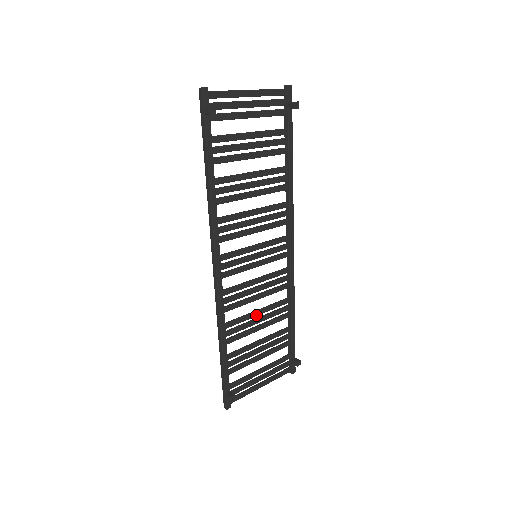
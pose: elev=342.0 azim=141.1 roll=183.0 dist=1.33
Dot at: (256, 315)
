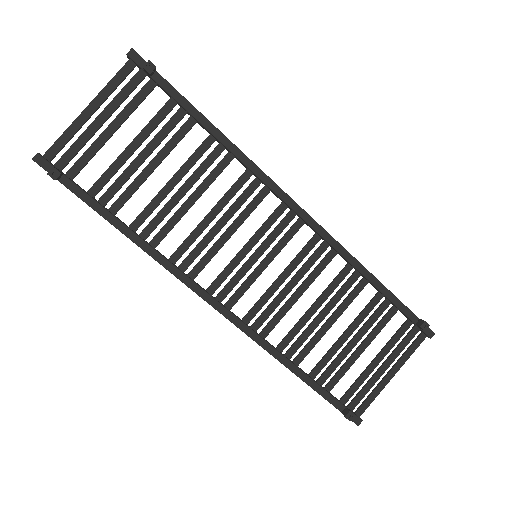
Dot at: (313, 313)
